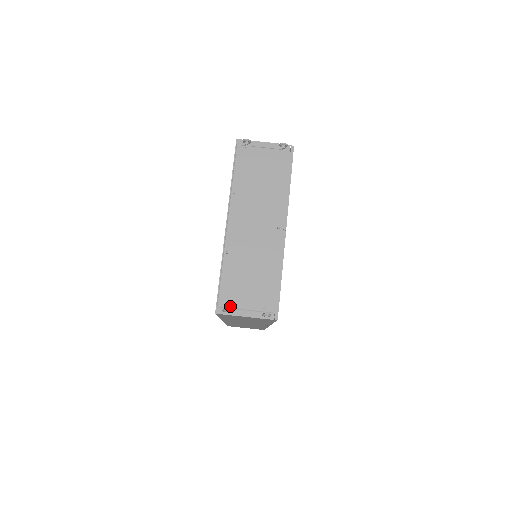
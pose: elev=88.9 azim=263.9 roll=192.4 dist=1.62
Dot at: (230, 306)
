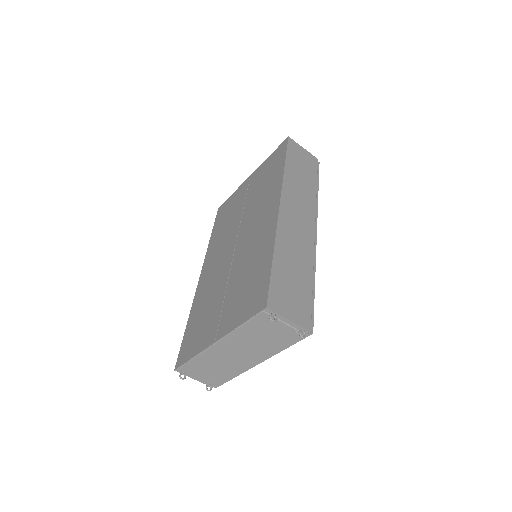
Dot at: (187, 373)
